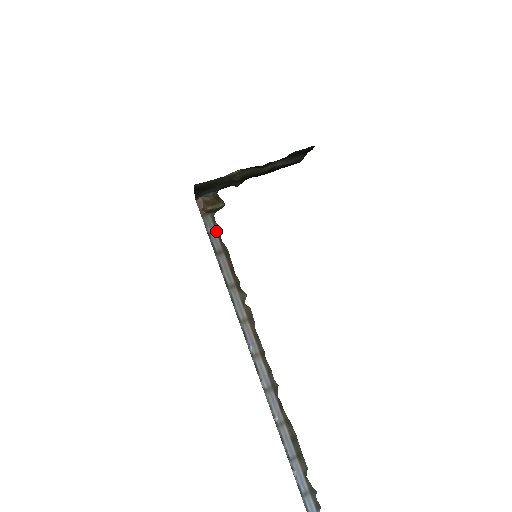
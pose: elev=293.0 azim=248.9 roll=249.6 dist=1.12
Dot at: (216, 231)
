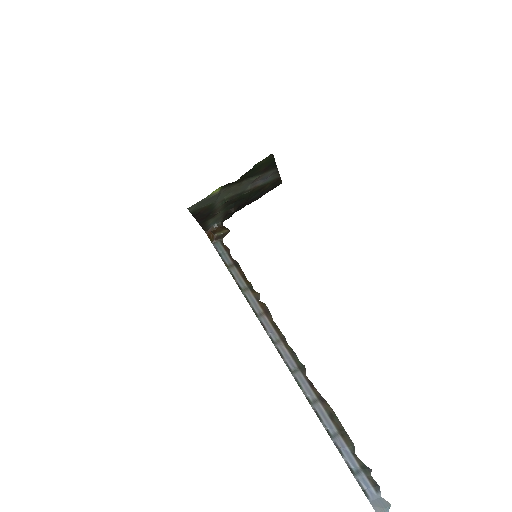
Dot at: (226, 251)
